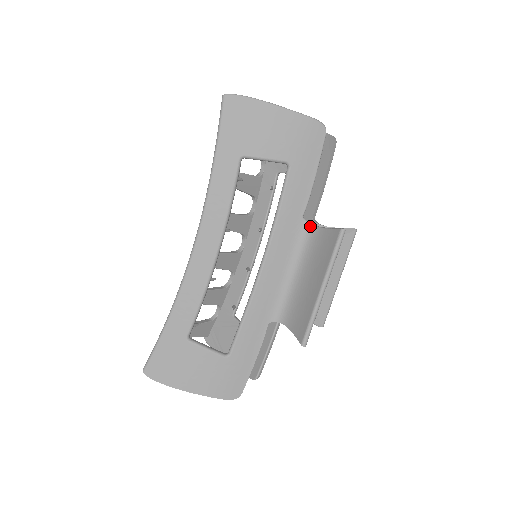
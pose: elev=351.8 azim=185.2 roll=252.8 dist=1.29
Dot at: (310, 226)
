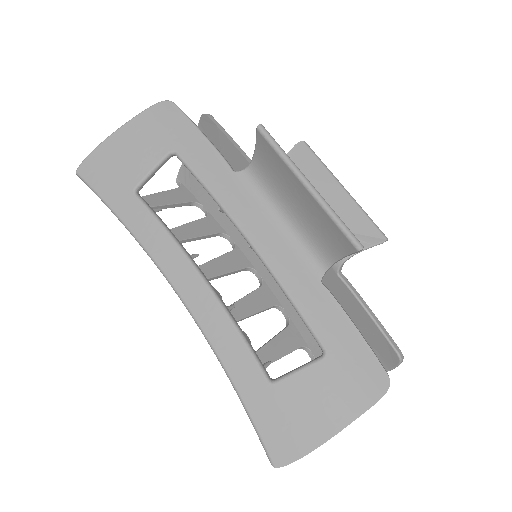
Dot at: (247, 169)
